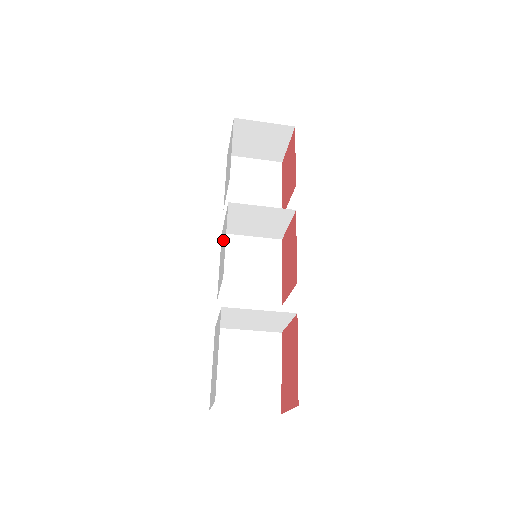
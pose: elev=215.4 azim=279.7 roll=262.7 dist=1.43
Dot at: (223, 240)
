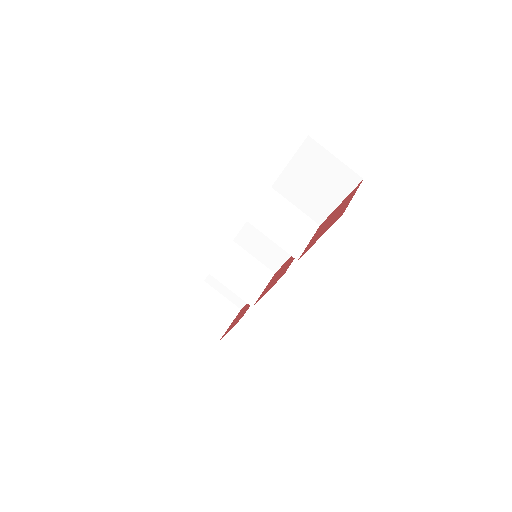
Dot at: occluded
